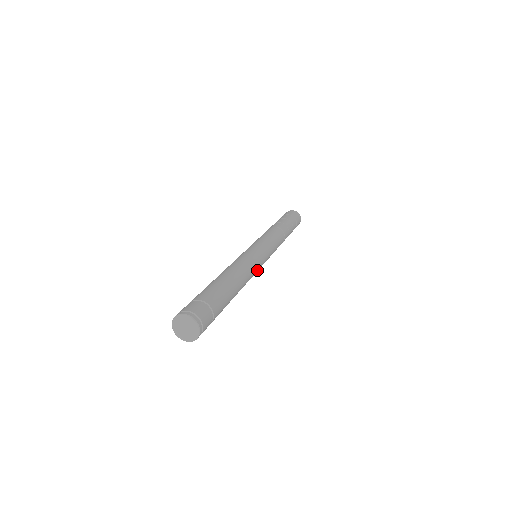
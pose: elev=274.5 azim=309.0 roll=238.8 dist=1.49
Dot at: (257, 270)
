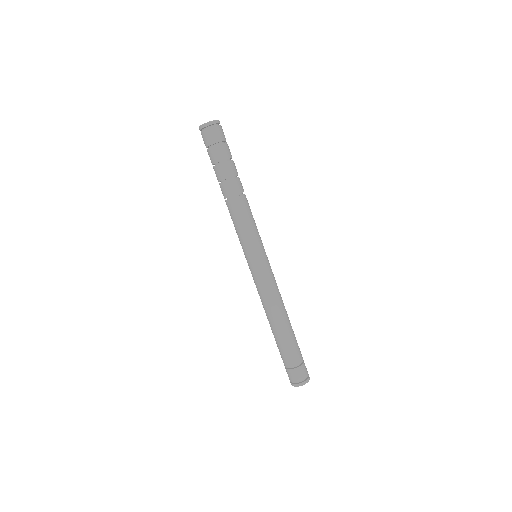
Dot at: (273, 275)
